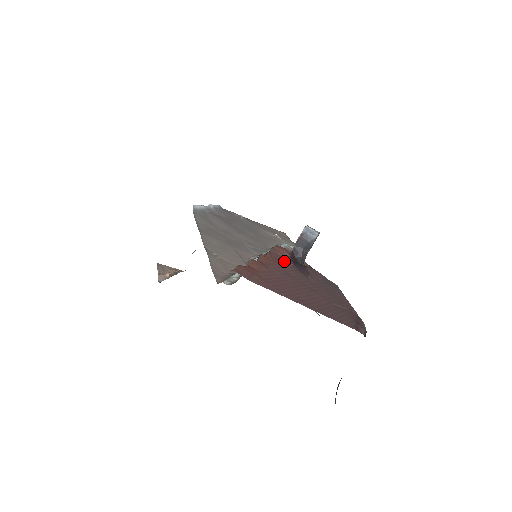
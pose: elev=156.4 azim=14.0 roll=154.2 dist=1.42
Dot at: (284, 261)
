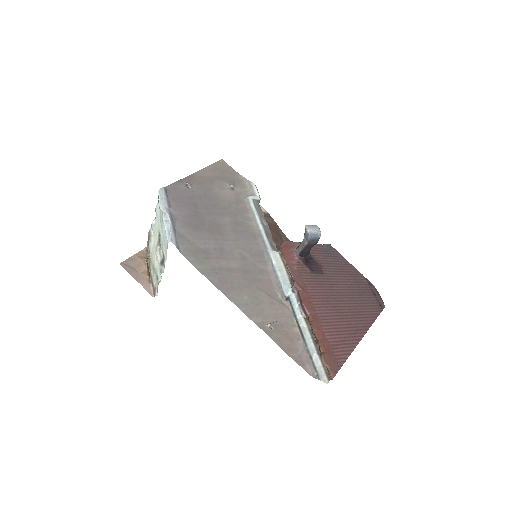
Dot at: (306, 277)
